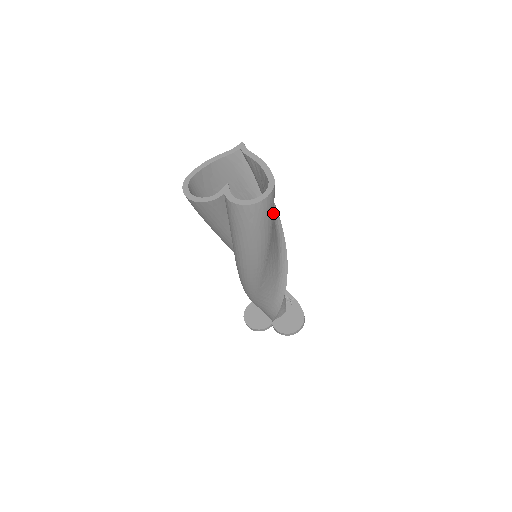
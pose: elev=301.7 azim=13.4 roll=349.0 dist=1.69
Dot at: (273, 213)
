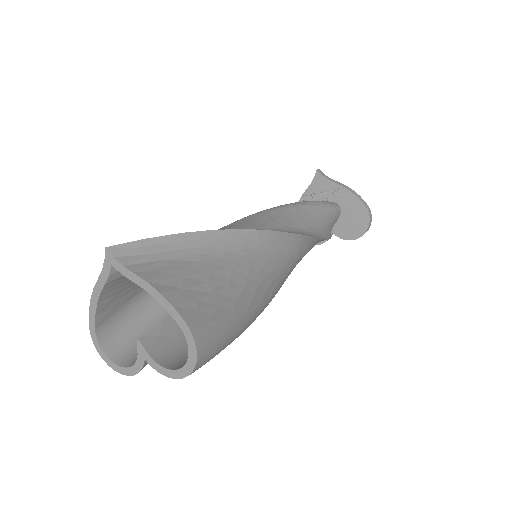
Dot at: (226, 319)
